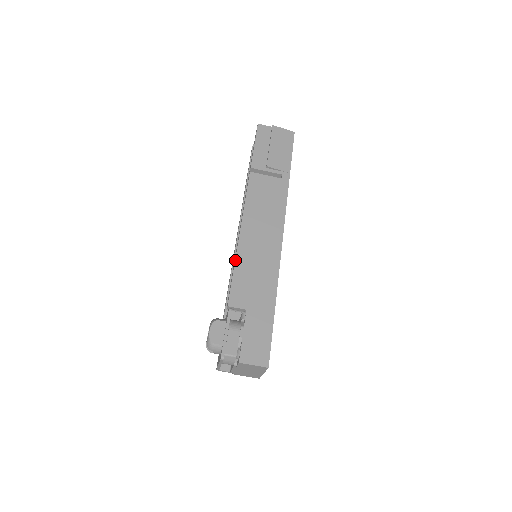
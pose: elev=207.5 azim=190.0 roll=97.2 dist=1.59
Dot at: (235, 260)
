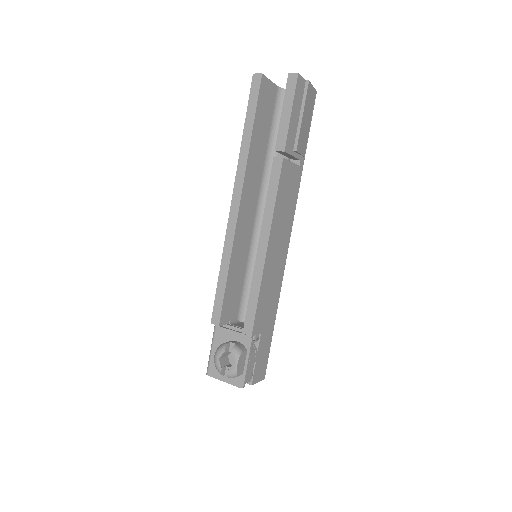
Dot at: (261, 283)
